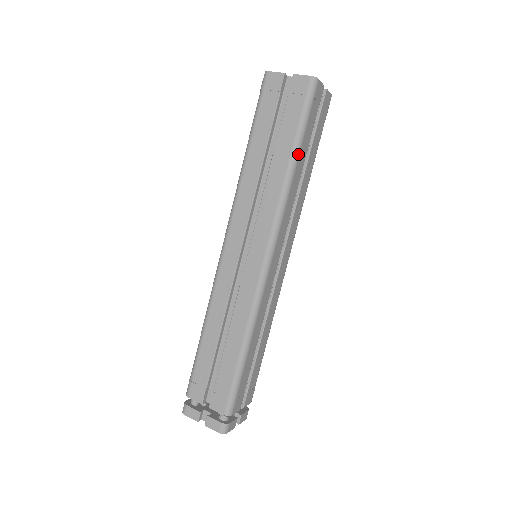
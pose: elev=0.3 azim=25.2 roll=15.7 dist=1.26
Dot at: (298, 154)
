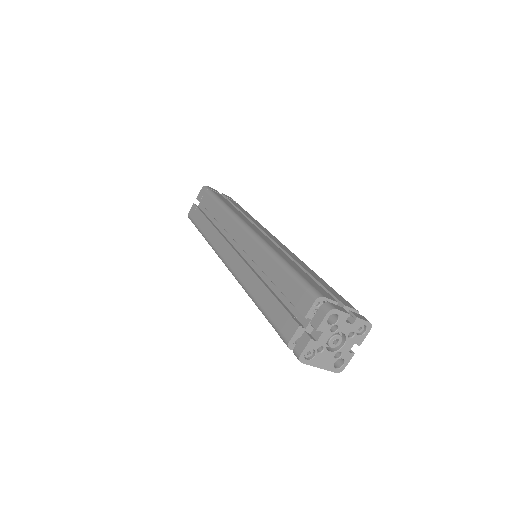
Dot at: (222, 201)
